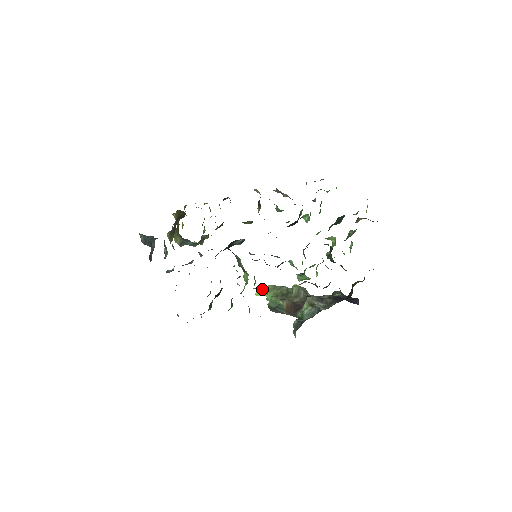
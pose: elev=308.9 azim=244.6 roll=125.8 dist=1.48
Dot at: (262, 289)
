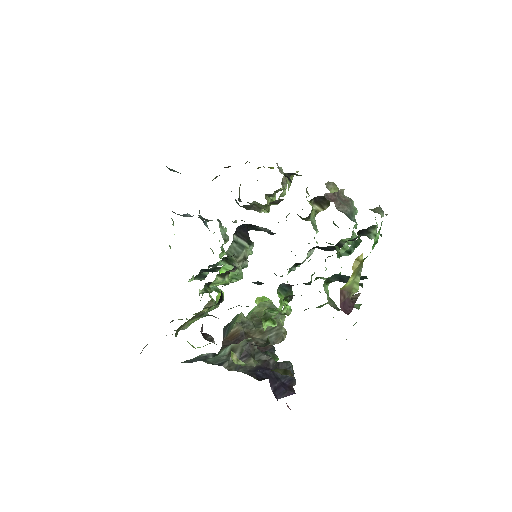
Dot at: (263, 299)
